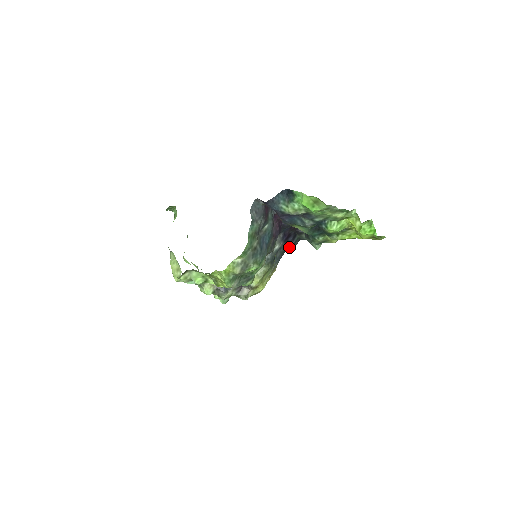
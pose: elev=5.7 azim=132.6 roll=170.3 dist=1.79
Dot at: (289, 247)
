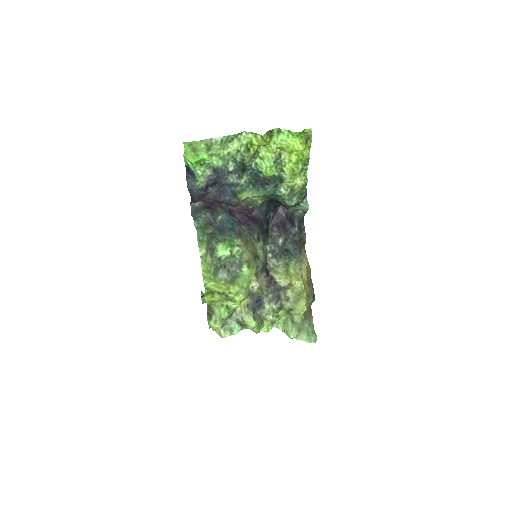
Dot at: (296, 234)
